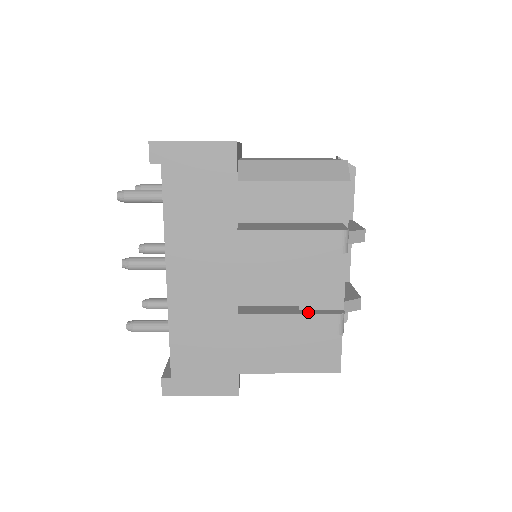
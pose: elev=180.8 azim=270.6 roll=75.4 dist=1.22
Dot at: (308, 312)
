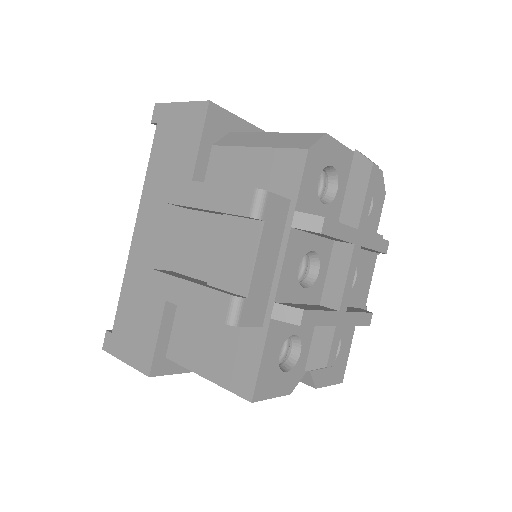
Dot at: (209, 286)
